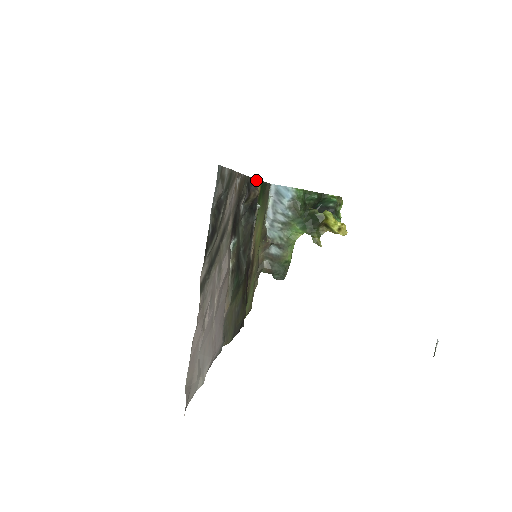
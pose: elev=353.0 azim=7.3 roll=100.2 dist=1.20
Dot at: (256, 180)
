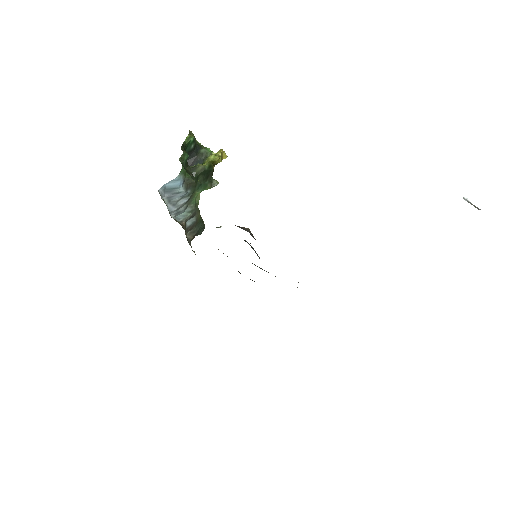
Dot at: occluded
